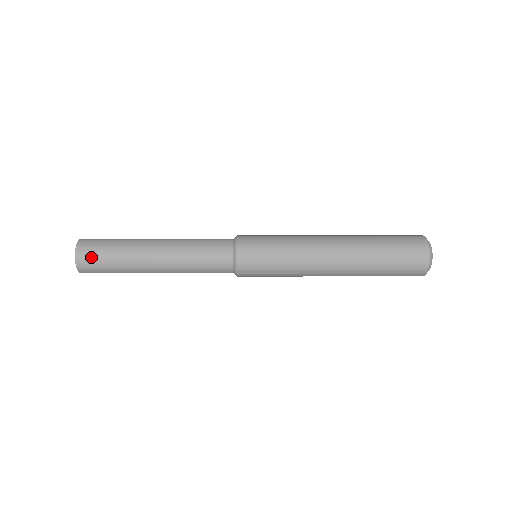
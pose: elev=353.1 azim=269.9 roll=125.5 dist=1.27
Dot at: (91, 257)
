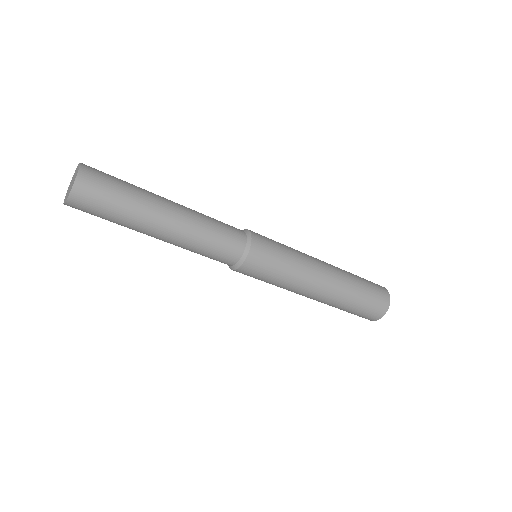
Dot at: (98, 182)
